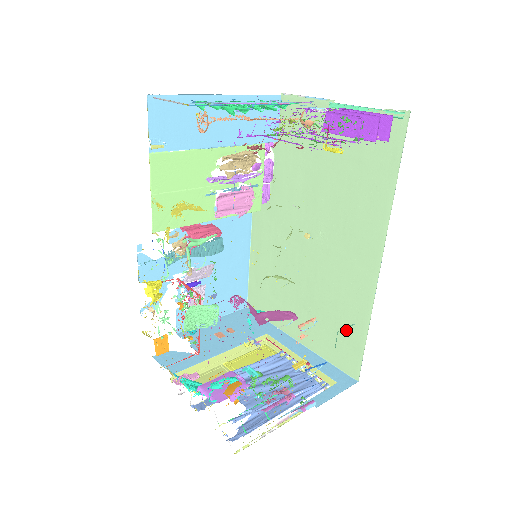
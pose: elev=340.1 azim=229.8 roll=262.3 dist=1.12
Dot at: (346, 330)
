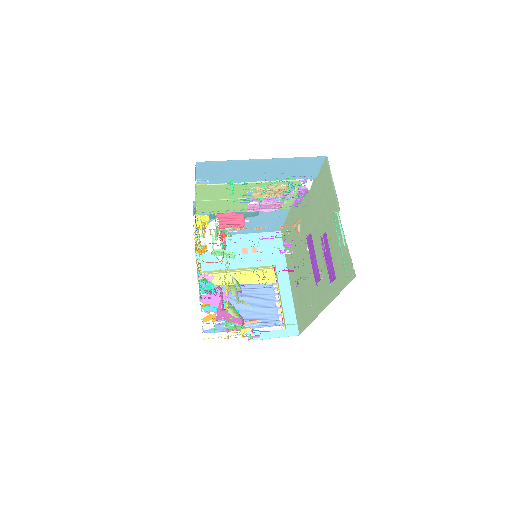
Dot at: (303, 311)
